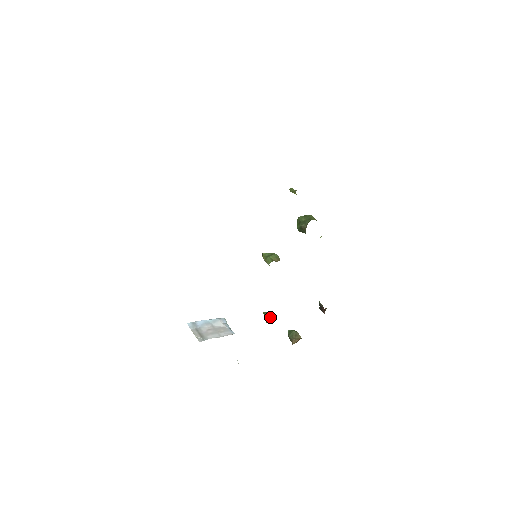
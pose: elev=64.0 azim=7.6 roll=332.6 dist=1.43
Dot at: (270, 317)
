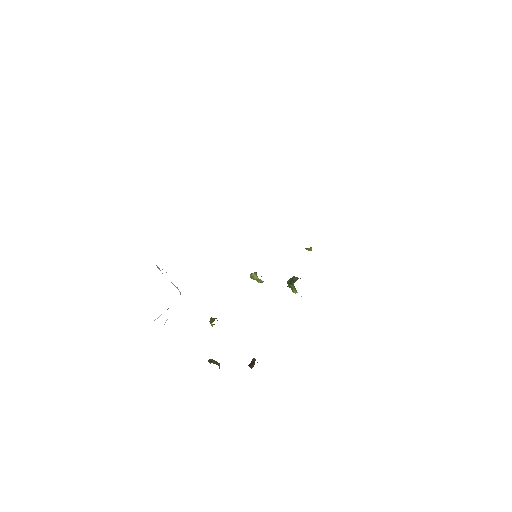
Dot at: (217, 320)
